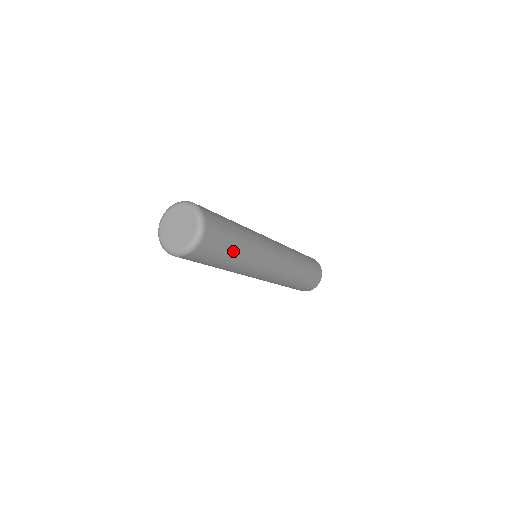
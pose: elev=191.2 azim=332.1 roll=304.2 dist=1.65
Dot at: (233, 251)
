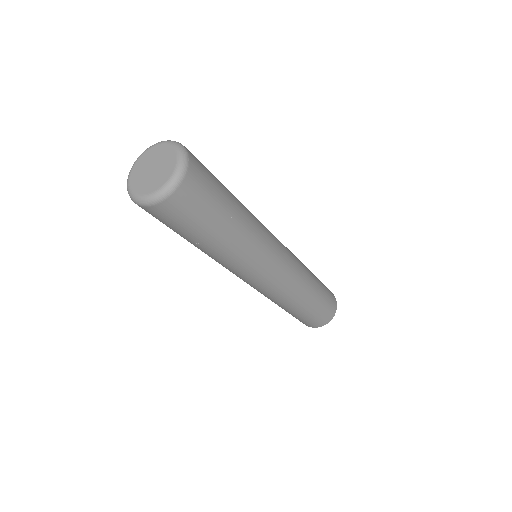
Dot at: (230, 204)
